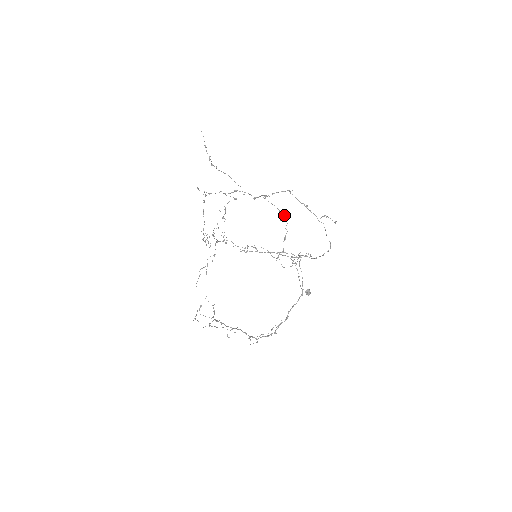
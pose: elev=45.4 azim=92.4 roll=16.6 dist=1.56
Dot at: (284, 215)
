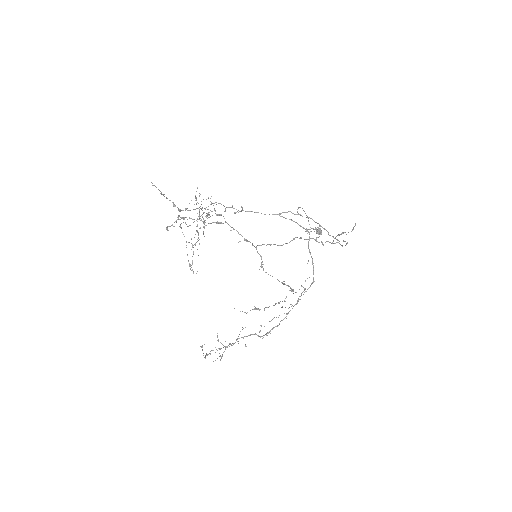
Dot at: (288, 286)
